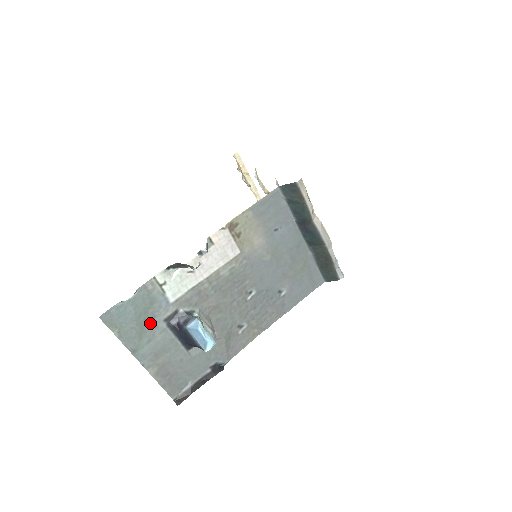
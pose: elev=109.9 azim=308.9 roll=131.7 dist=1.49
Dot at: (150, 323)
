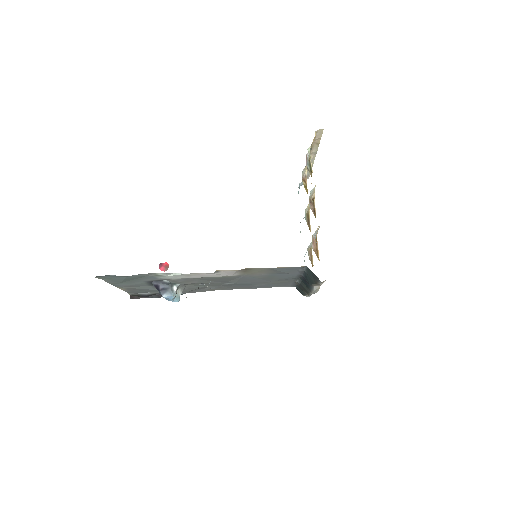
Dot at: (135, 280)
